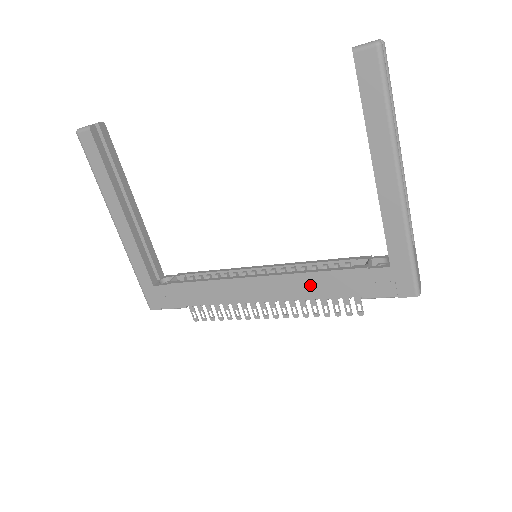
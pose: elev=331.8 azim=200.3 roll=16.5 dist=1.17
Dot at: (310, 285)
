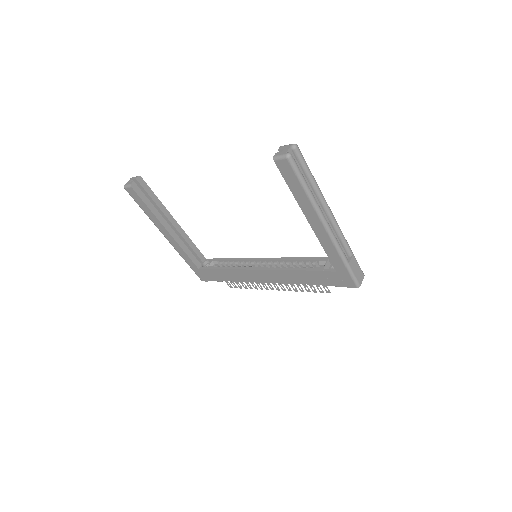
Dot at: (292, 277)
